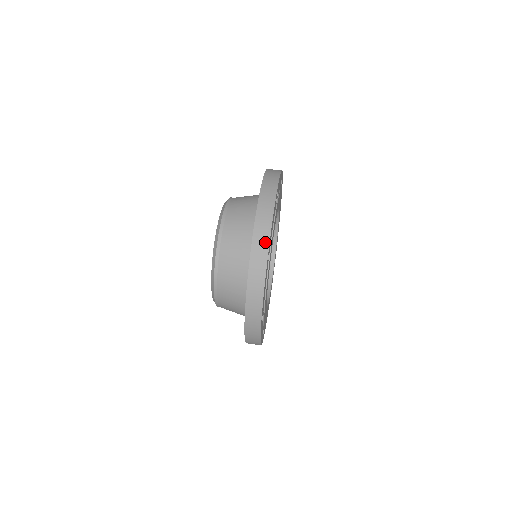
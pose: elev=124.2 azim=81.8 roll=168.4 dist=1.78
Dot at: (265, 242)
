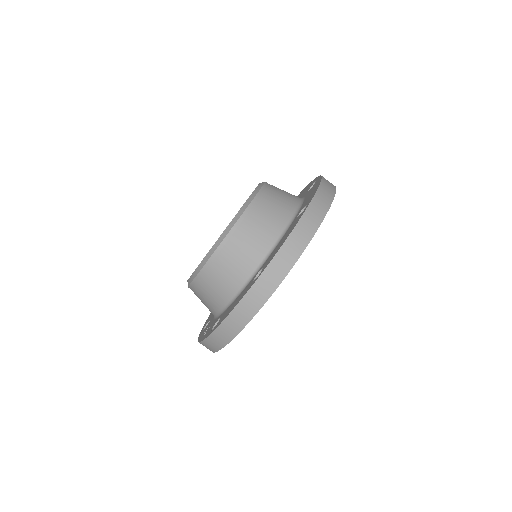
Dot at: (226, 339)
